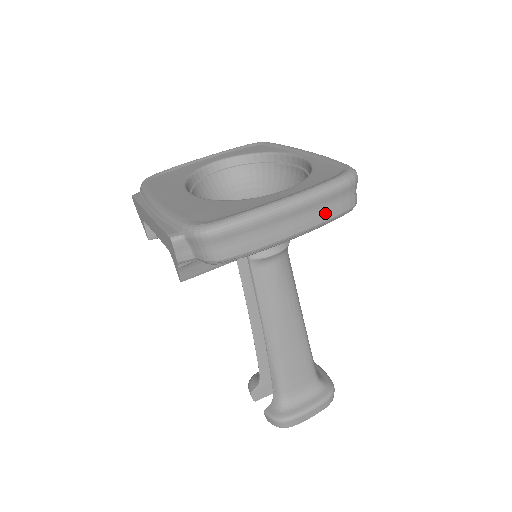
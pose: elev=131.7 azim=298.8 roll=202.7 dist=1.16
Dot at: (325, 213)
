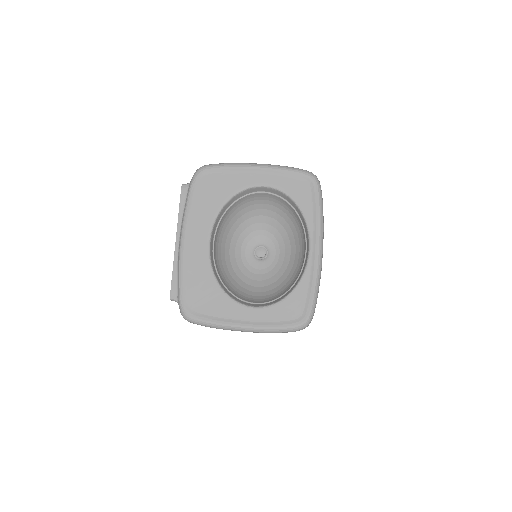
Dot at: occluded
